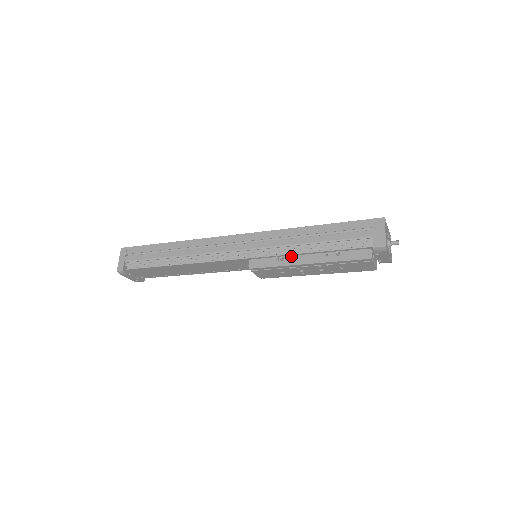
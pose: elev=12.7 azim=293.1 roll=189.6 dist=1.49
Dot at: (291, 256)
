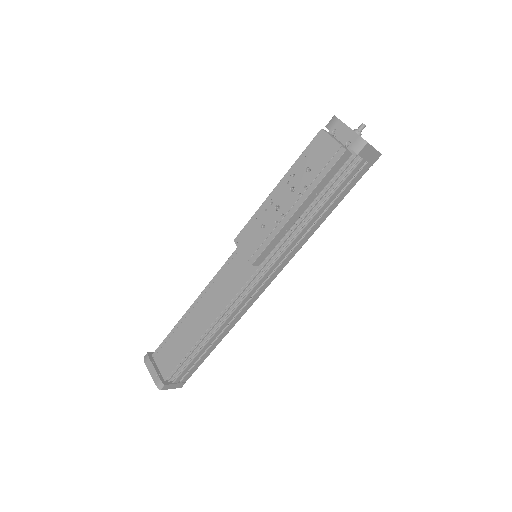
Dot at: occluded
